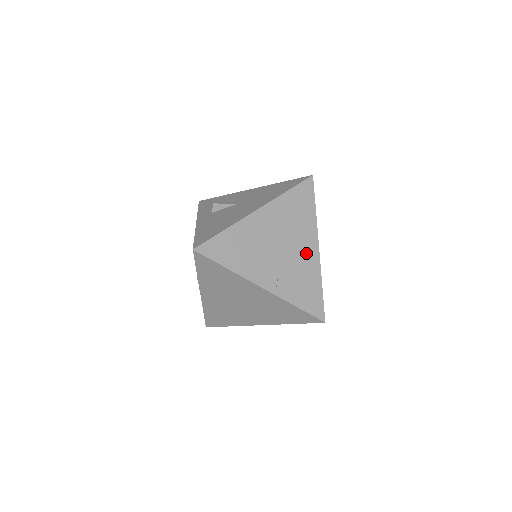
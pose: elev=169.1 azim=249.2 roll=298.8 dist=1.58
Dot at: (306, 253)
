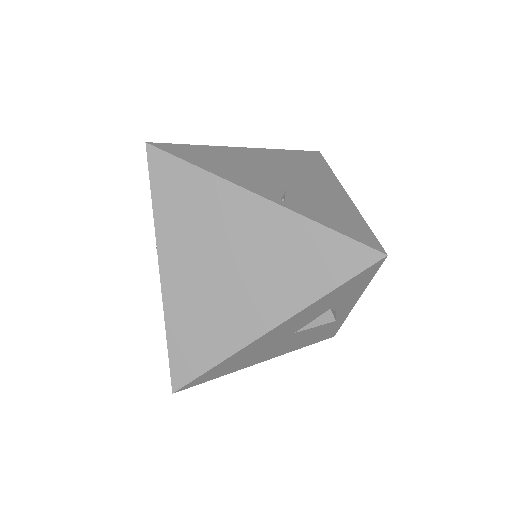
Dot at: (327, 191)
